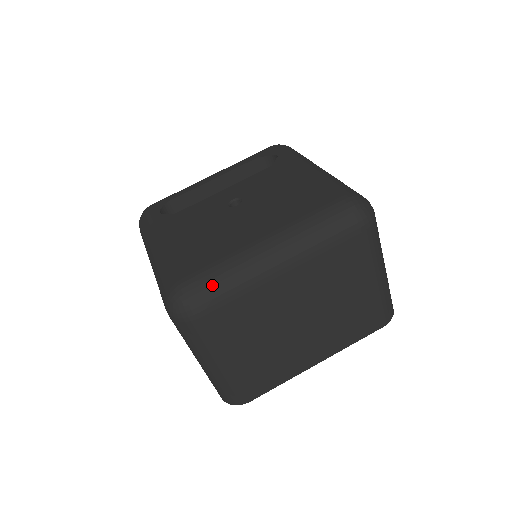
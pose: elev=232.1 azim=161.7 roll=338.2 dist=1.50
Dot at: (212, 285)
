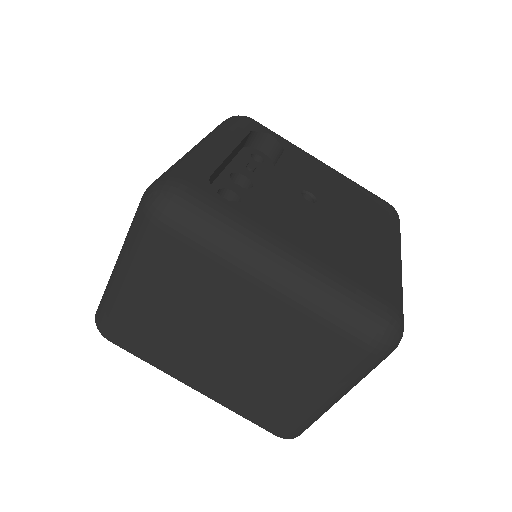
Dot at: occluded
